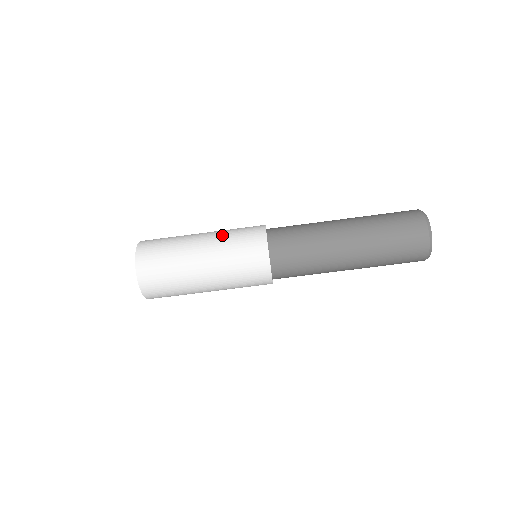
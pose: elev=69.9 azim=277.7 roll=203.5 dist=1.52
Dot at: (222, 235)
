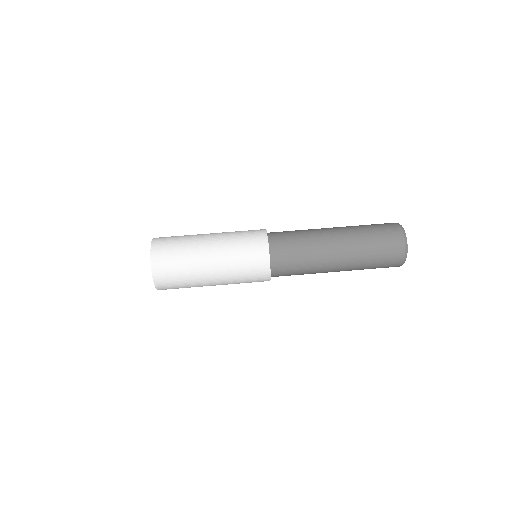
Dot at: (228, 233)
